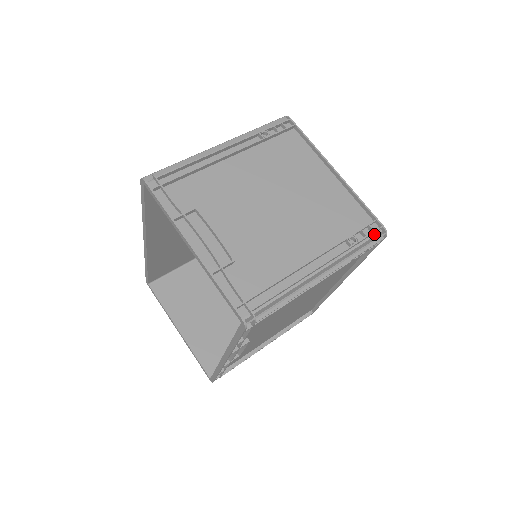
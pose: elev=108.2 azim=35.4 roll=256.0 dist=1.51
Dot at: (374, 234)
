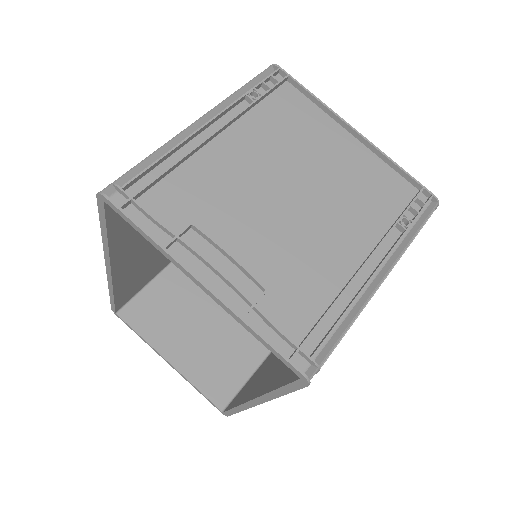
Dot at: (424, 208)
